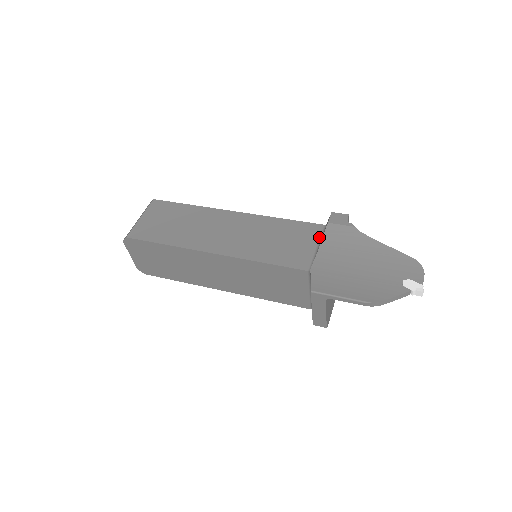
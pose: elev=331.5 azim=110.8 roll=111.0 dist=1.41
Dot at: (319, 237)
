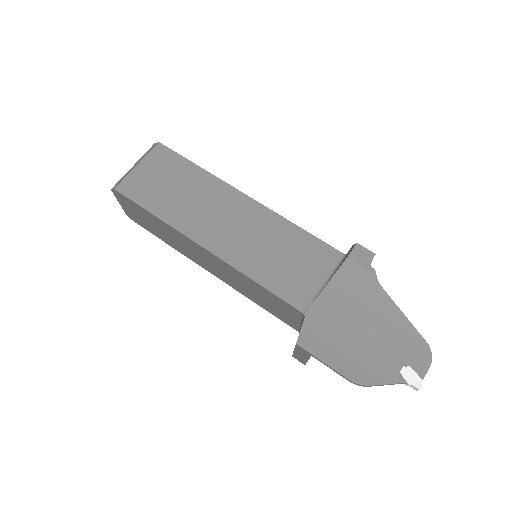
Dot at: (331, 269)
